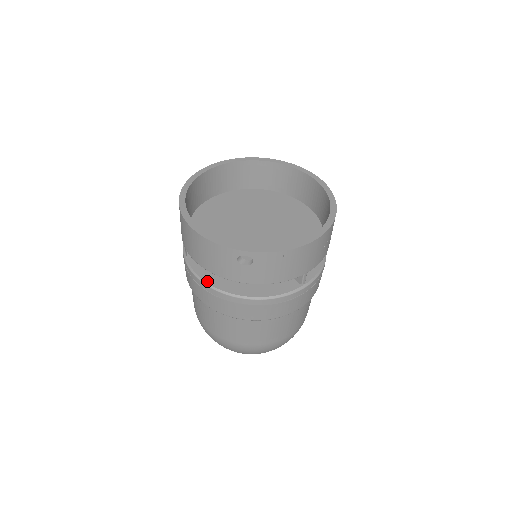
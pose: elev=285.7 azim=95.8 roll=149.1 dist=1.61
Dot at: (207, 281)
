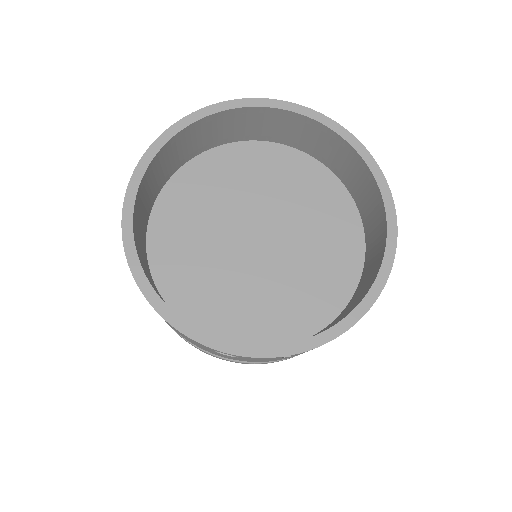
Dot at: occluded
